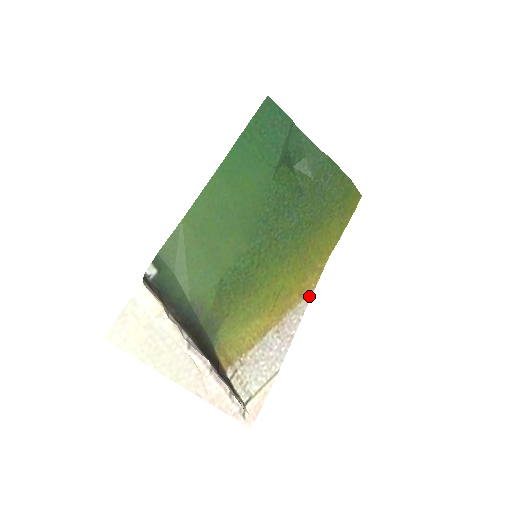
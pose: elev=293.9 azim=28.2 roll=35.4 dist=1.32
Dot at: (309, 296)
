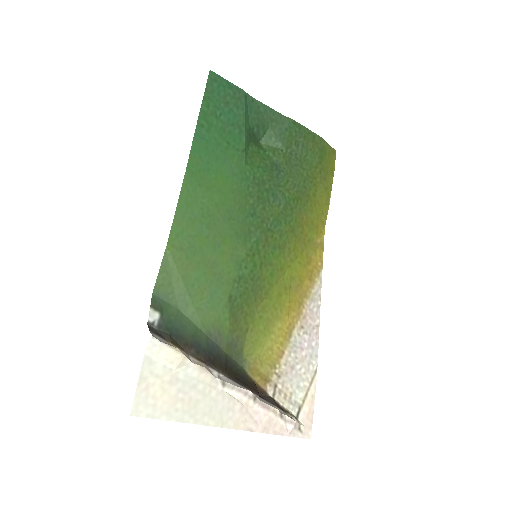
Dot at: (319, 277)
